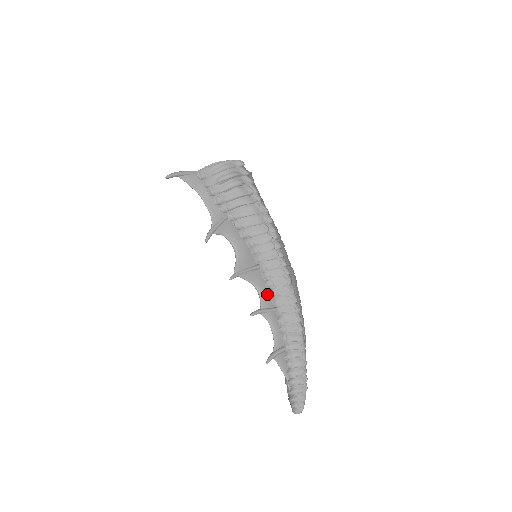
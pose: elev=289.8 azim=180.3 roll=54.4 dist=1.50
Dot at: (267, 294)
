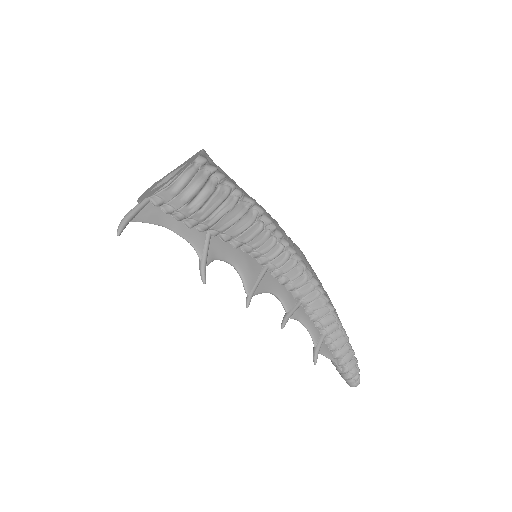
Dot at: (286, 293)
